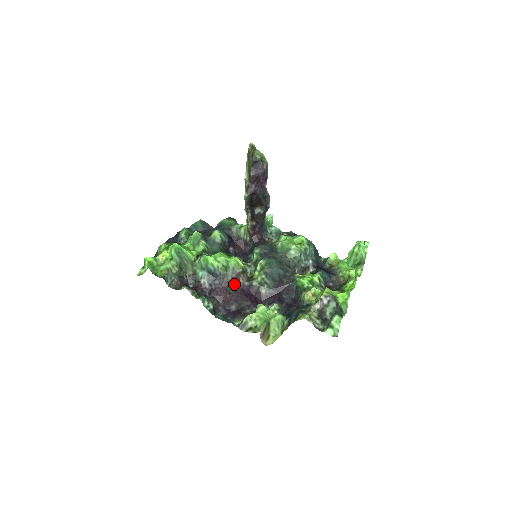
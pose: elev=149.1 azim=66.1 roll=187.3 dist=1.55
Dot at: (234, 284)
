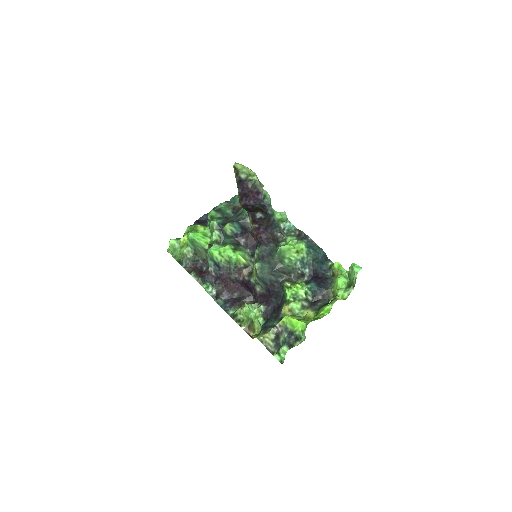
Dot at: (236, 276)
